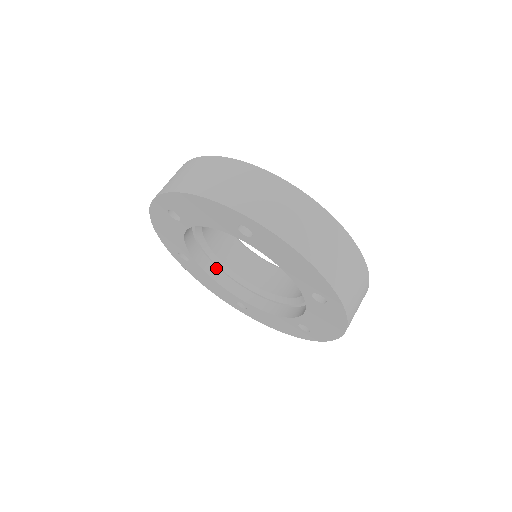
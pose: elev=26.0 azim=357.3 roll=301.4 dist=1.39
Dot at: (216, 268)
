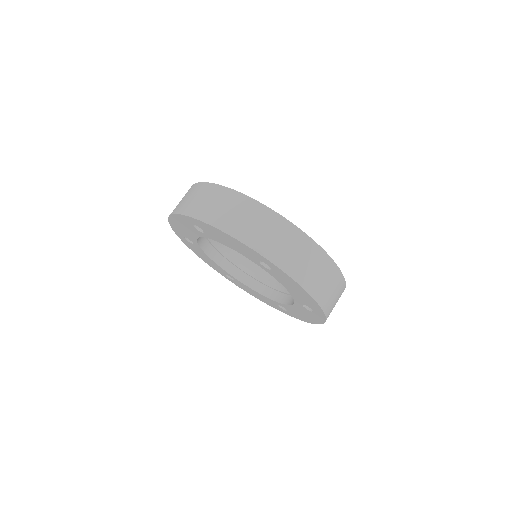
Dot at: (255, 281)
